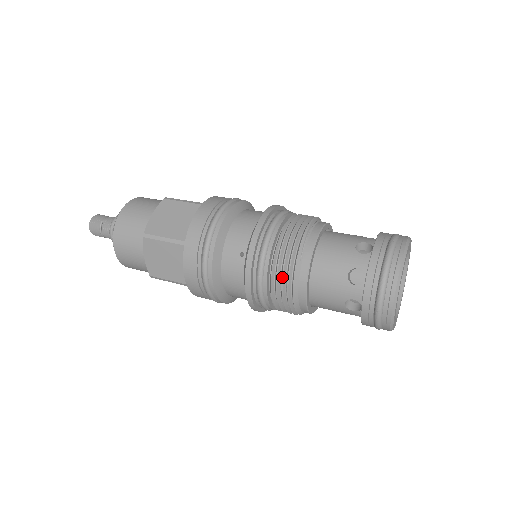
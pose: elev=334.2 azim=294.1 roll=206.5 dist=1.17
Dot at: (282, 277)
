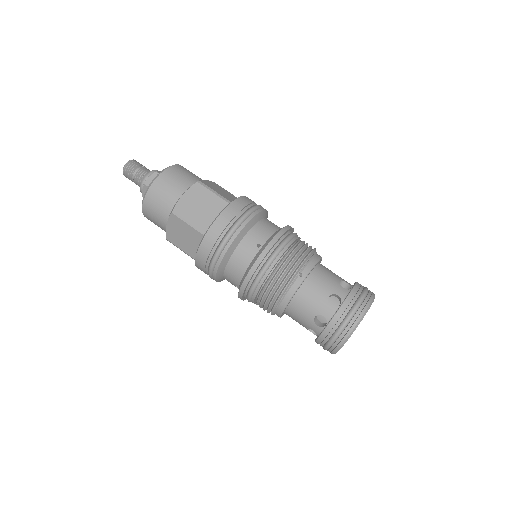
Dot at: (264, 310)
